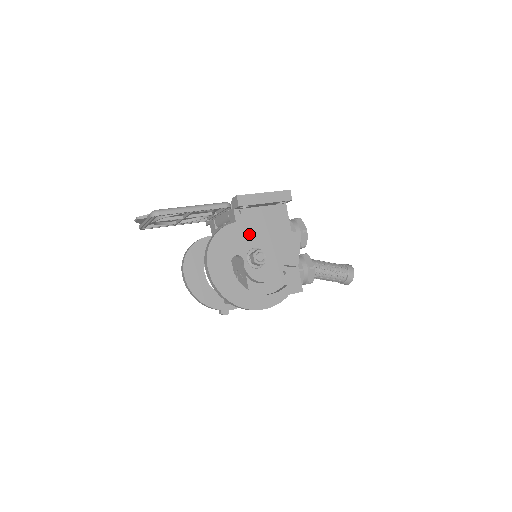
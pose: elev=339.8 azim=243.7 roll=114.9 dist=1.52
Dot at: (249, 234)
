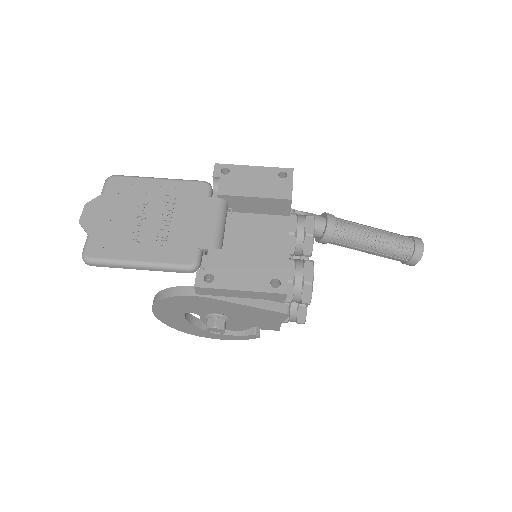
Dot at: (211, 305)
